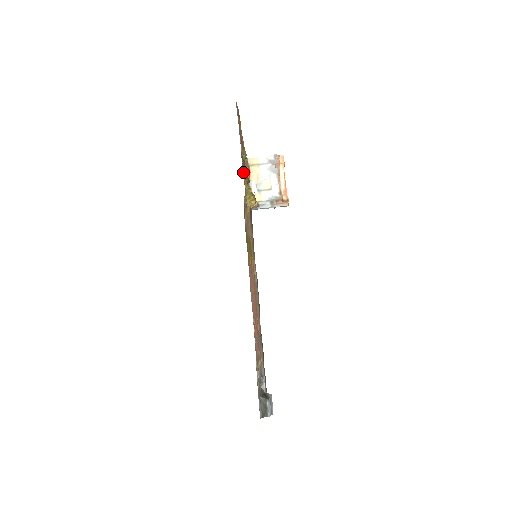
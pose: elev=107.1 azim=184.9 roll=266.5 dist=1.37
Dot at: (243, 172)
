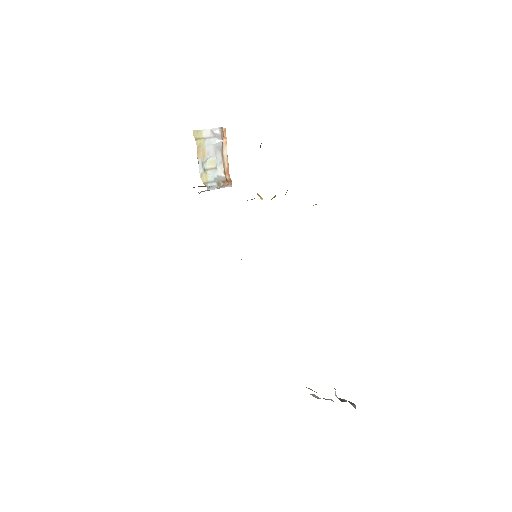
Dot at: occluded
